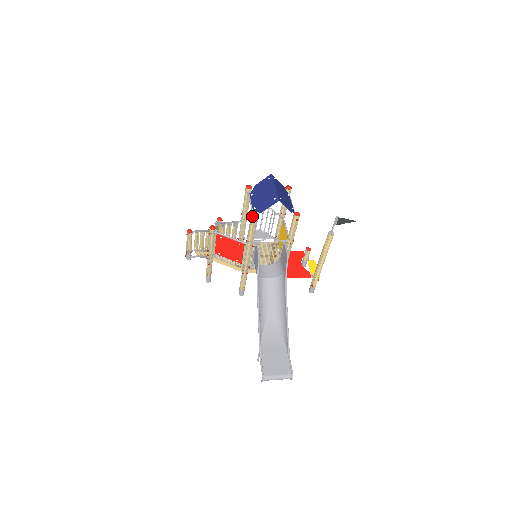
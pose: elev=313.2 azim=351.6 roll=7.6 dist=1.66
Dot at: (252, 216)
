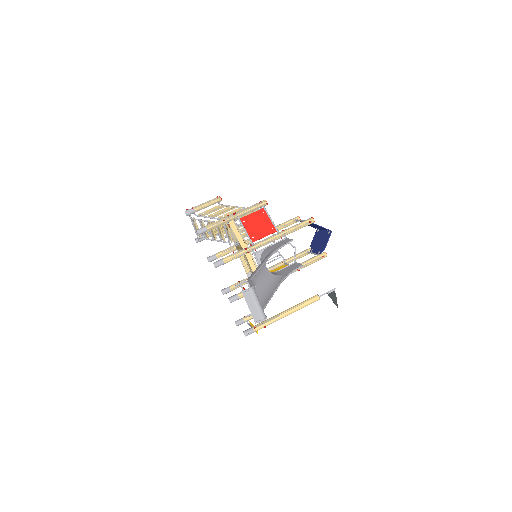
Dot at: (312, 218)
